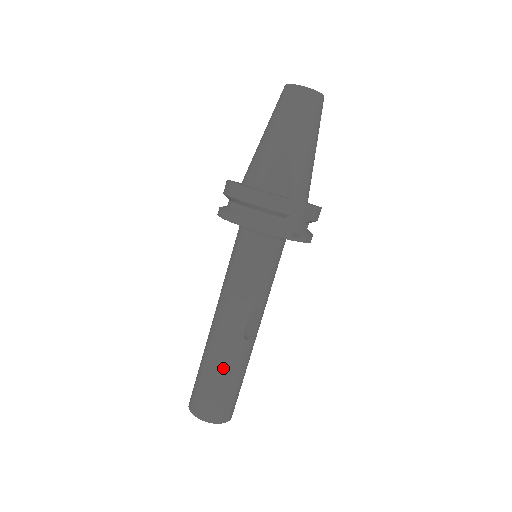
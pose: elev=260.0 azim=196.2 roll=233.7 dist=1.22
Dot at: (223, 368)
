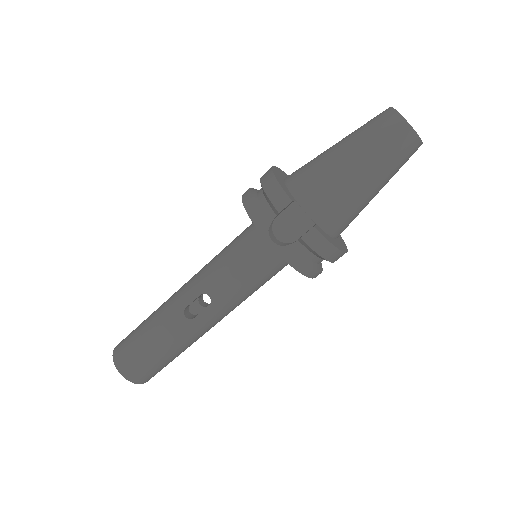
Dot at: (153, 323)
